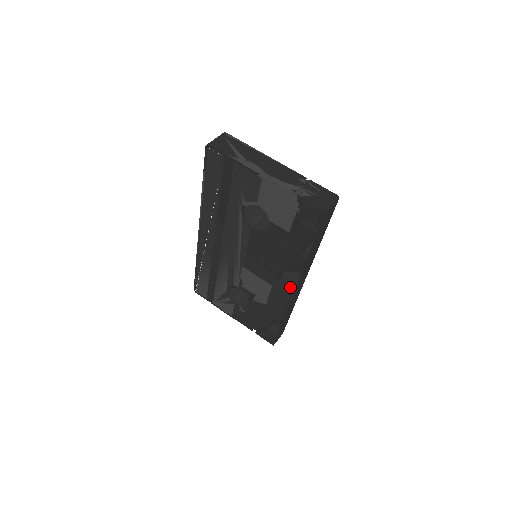
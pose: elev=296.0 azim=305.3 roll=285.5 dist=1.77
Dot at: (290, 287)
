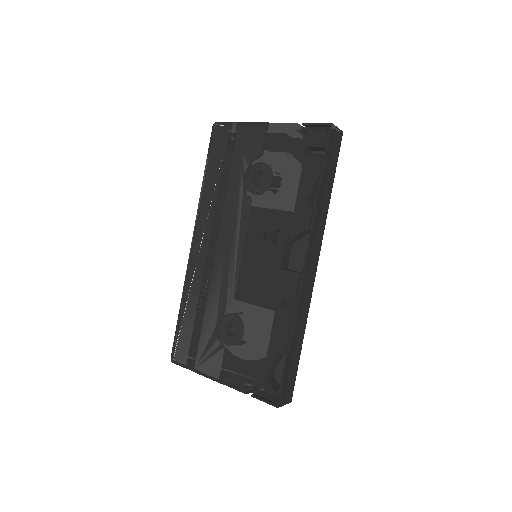
Dot at: (298, 272)
